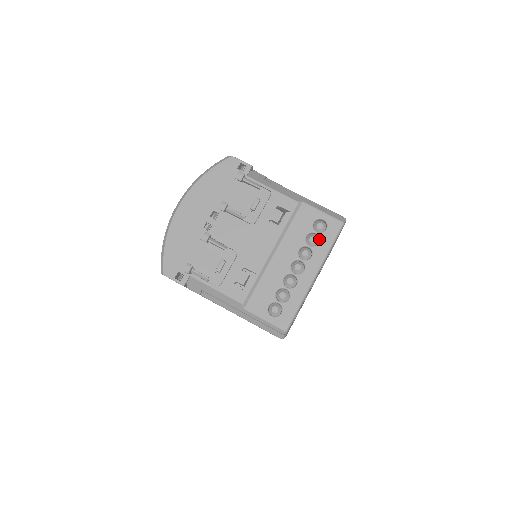
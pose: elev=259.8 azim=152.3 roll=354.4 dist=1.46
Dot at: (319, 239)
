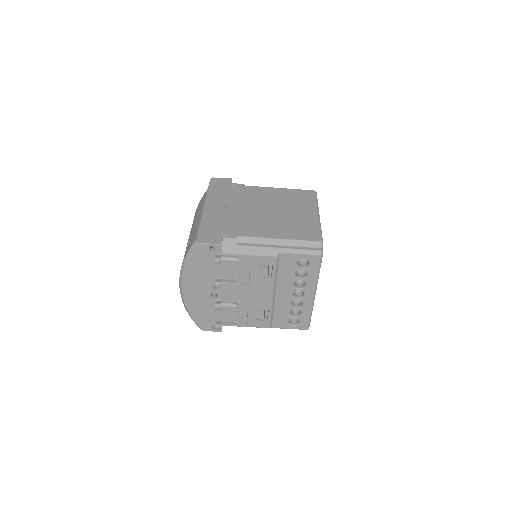
Dot at: (306, 272)
